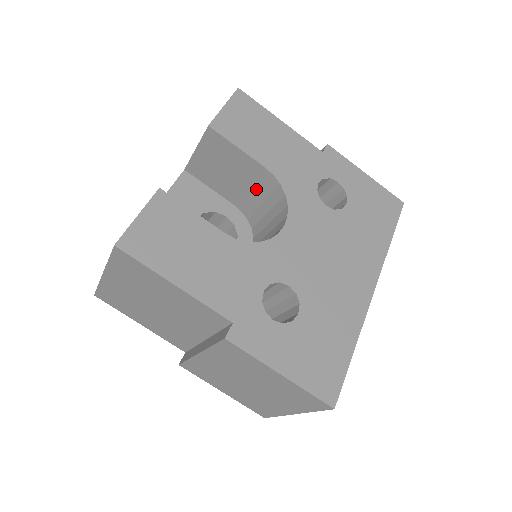
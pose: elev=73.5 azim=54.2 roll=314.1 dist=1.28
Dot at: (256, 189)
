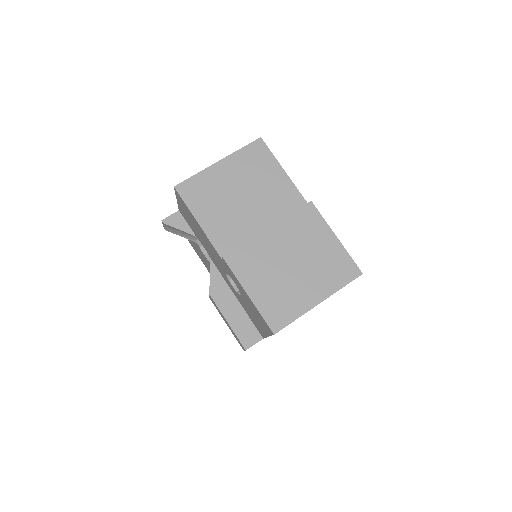
Dot at: occluded
